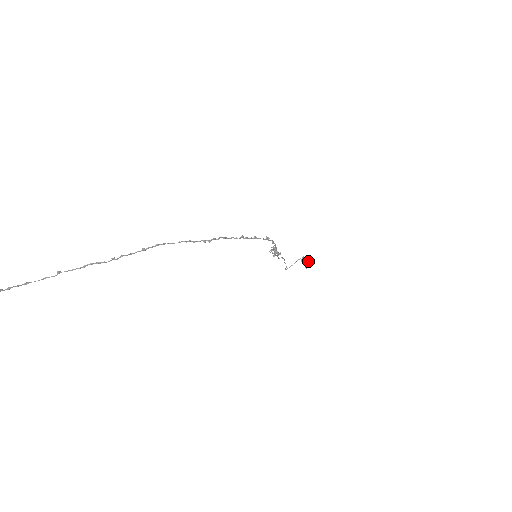
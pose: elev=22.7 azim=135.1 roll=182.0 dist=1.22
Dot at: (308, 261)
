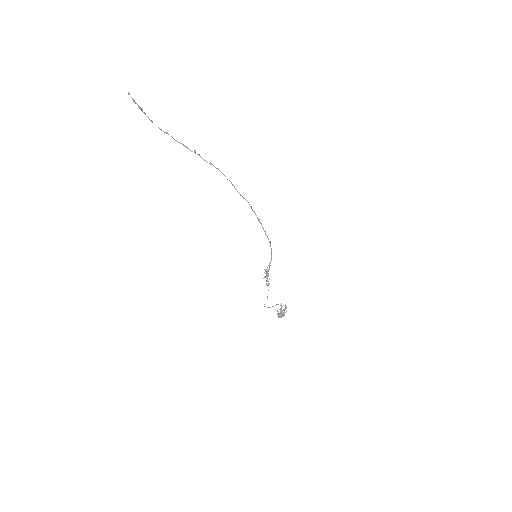
Dot at: (283, 312)
